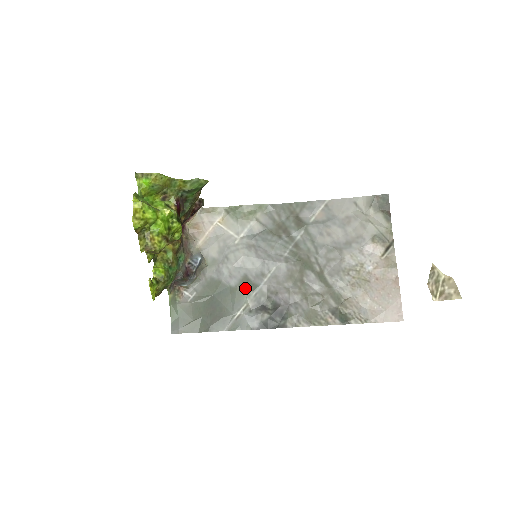
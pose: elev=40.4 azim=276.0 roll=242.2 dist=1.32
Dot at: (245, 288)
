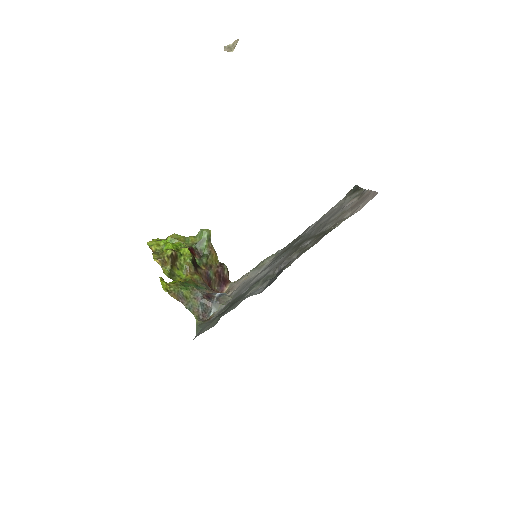
Dot at: (255, 283)
